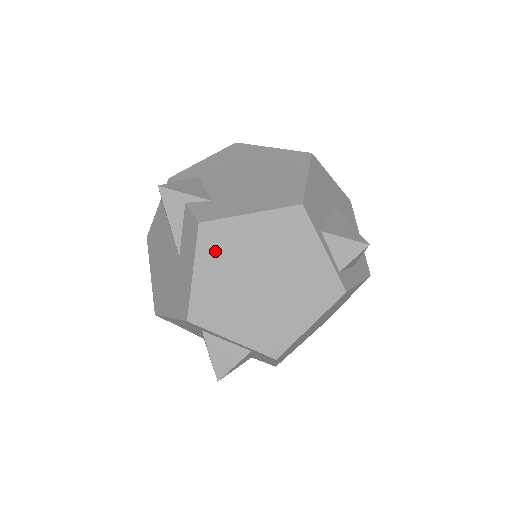
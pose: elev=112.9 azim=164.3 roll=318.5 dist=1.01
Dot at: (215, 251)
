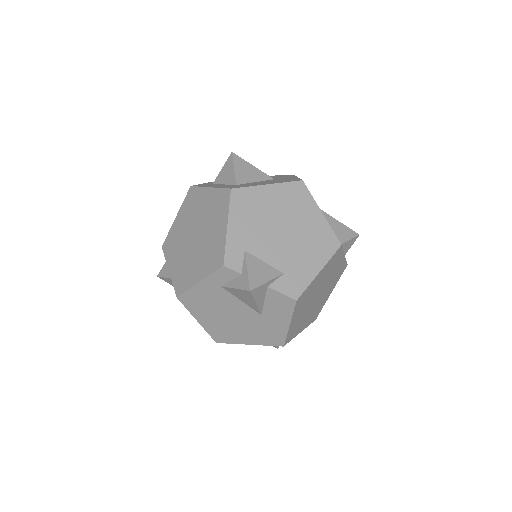
Dot at: (301, 305)
